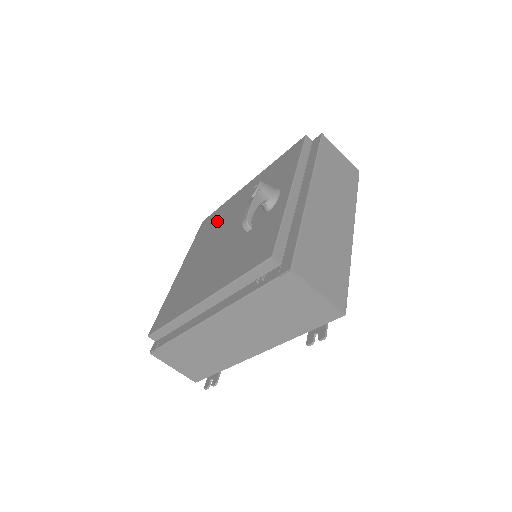
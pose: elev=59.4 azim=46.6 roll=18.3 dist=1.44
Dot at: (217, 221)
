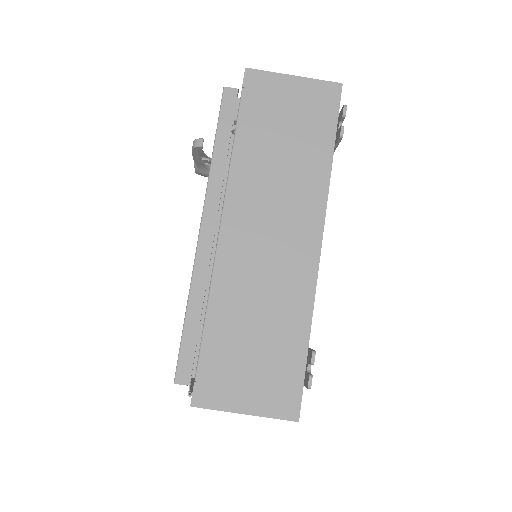
Dot at: occluded
